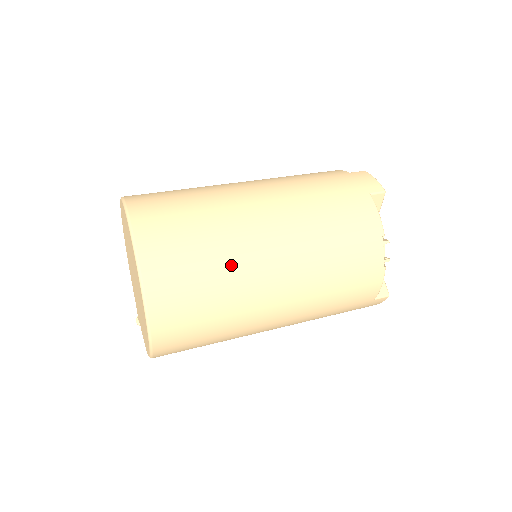
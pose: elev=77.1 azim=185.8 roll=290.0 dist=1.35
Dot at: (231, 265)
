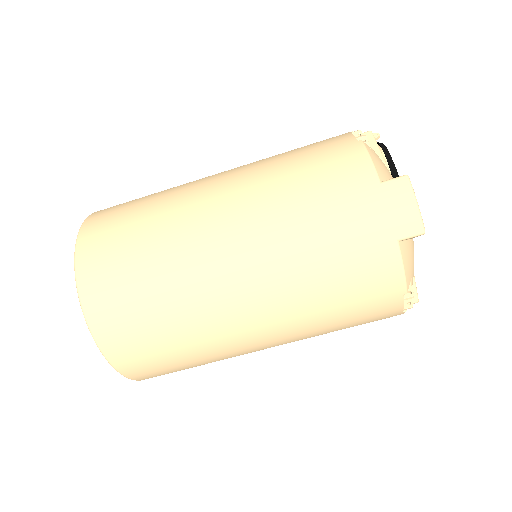
Dot at: (205, 347)
